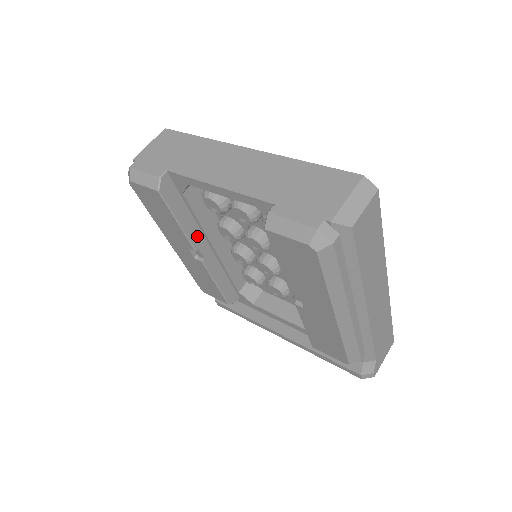
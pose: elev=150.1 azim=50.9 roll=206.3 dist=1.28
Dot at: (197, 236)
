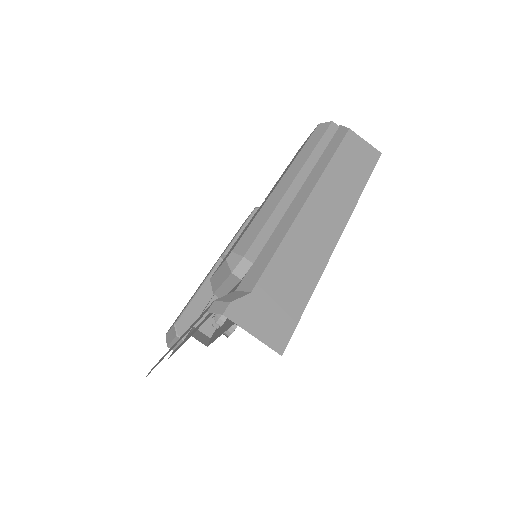
Dot at: occluded
